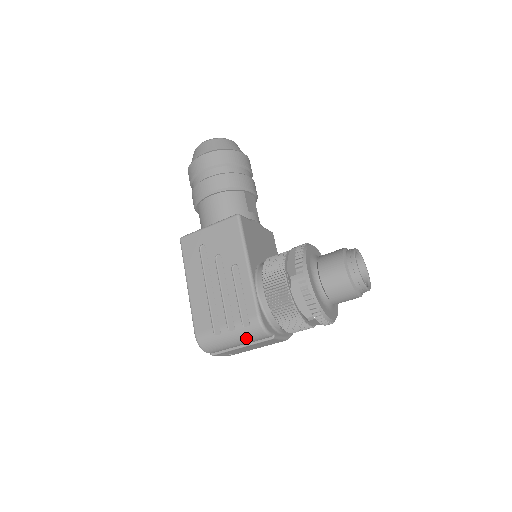
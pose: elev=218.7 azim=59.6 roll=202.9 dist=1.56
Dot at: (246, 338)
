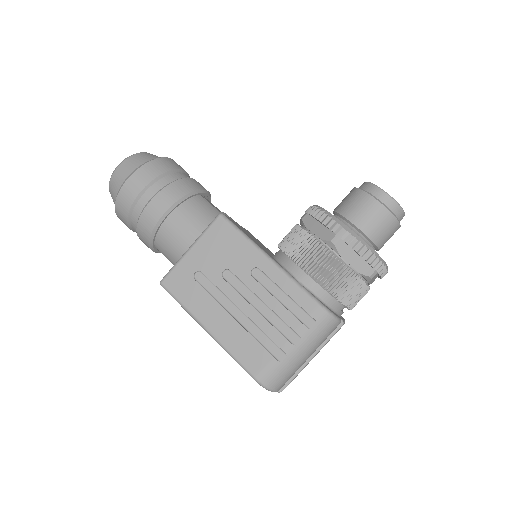
Dot at: (317, 341)
